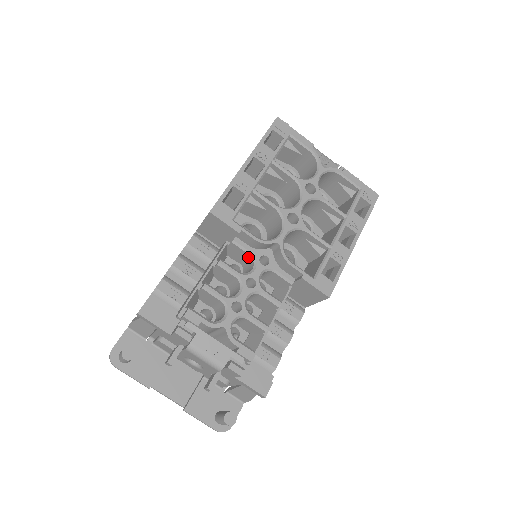
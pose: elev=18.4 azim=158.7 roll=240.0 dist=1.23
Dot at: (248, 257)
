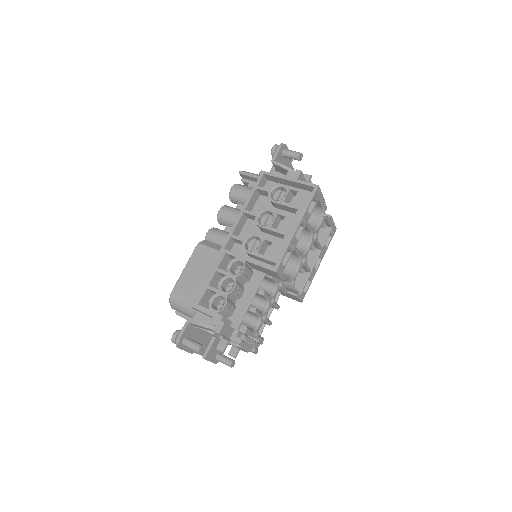
Dot at: (272, 282)
